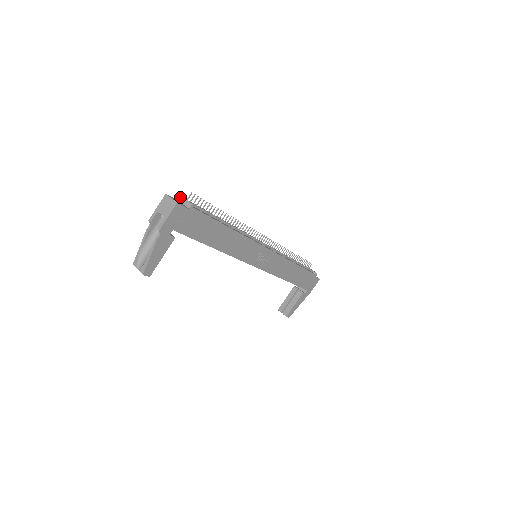
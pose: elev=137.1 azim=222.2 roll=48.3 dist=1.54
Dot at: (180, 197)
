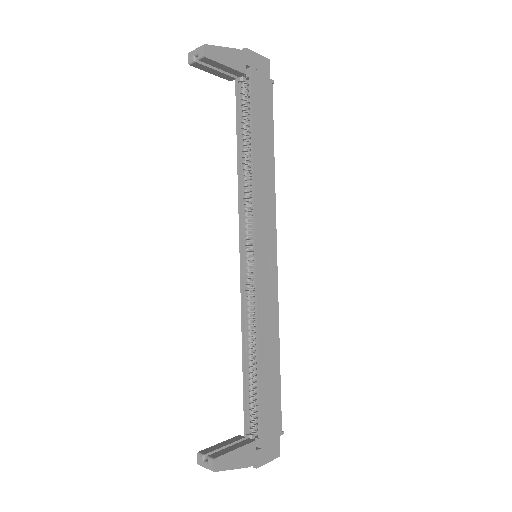
Dot at: occluded
